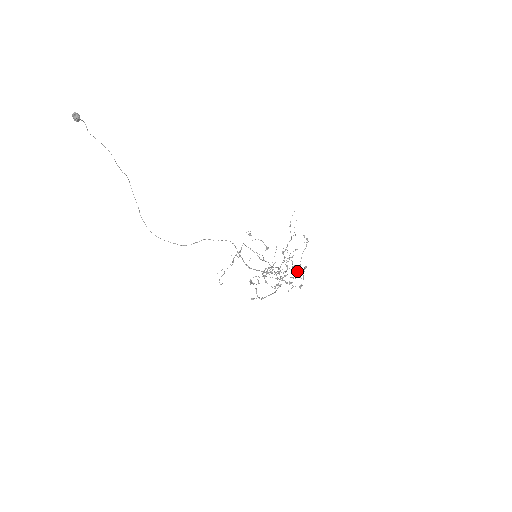
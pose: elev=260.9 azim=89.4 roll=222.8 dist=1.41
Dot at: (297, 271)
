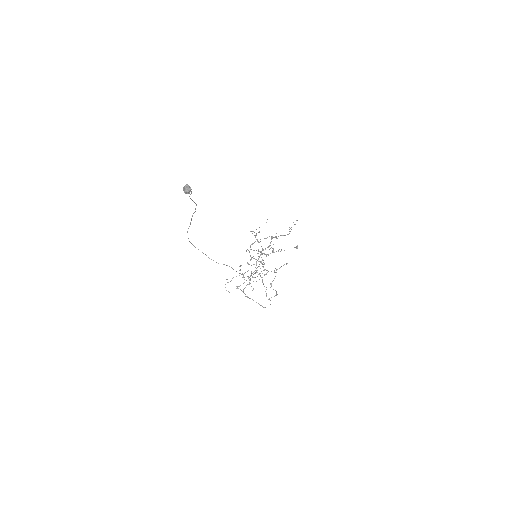
Dot at: (273, 252)
